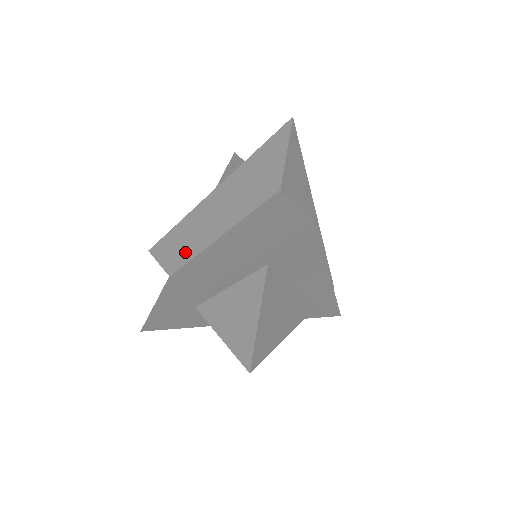
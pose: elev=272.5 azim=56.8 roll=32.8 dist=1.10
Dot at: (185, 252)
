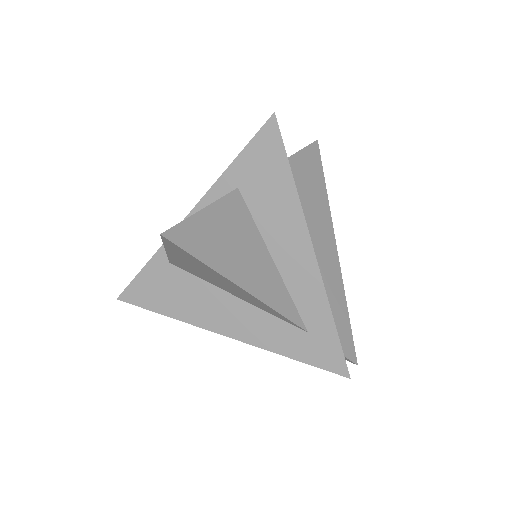
Dot at: occluded
